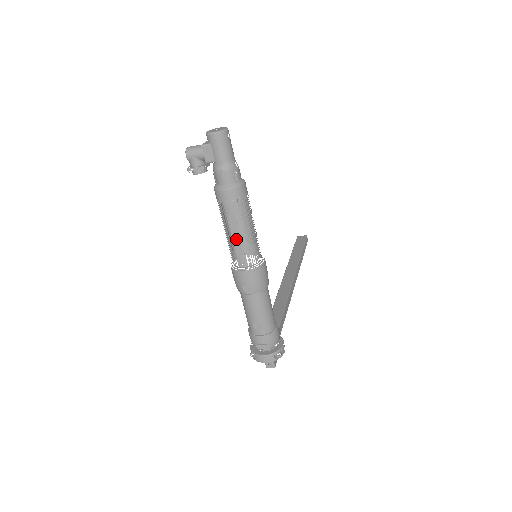
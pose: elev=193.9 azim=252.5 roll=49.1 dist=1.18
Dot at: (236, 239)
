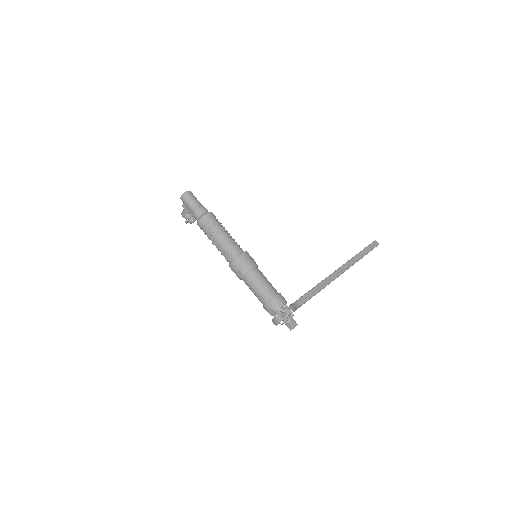
Dot at: (217, 246)
